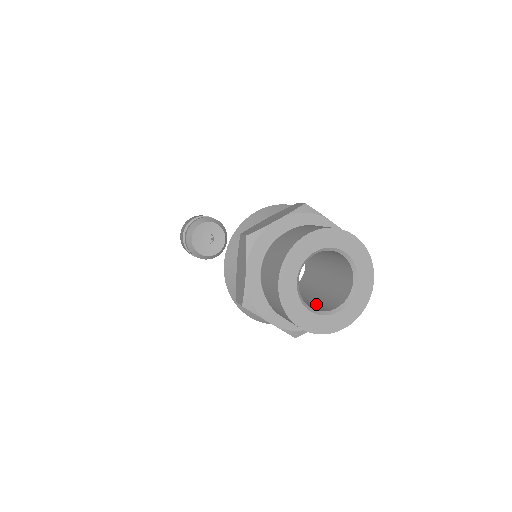
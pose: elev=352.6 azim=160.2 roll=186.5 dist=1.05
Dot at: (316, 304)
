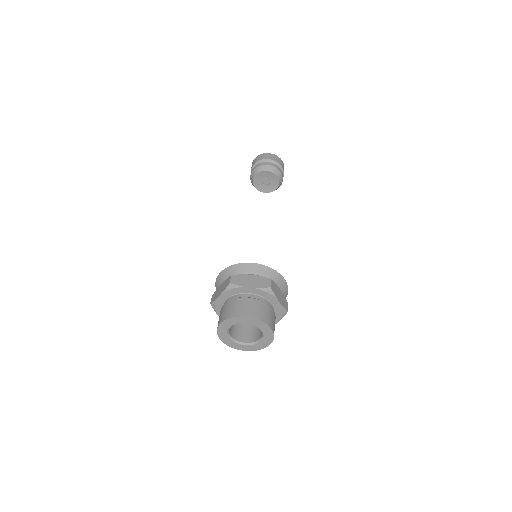
Dot at: (257, 329)
